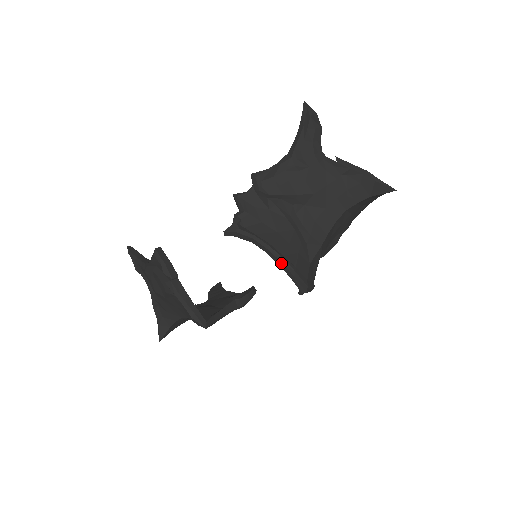
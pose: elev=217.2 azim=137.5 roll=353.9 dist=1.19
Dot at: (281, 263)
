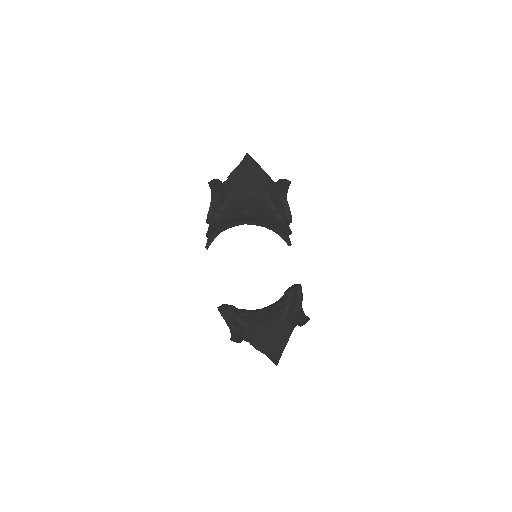
Dot at: (228, 226)
